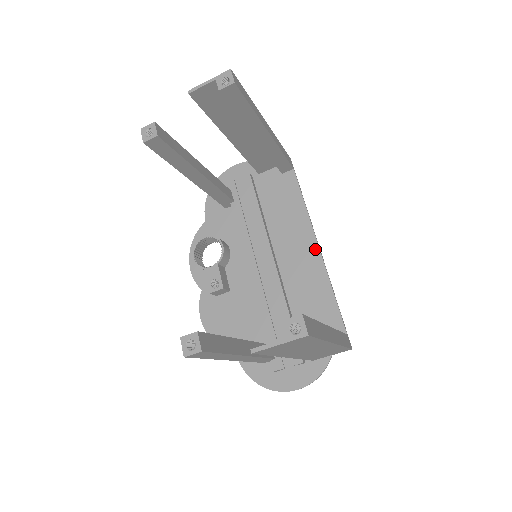
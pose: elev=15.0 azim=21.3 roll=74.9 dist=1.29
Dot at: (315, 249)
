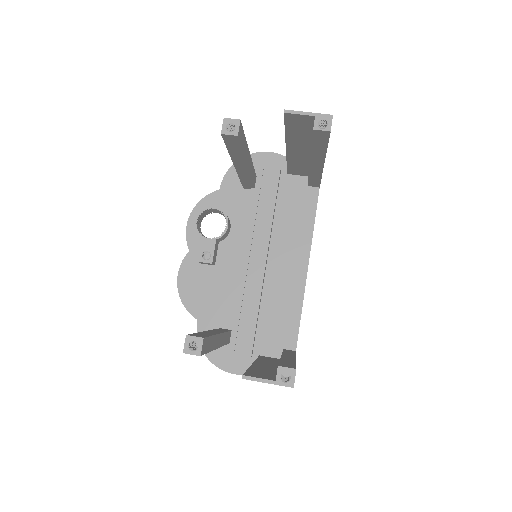
Dot at: (304, 269)
